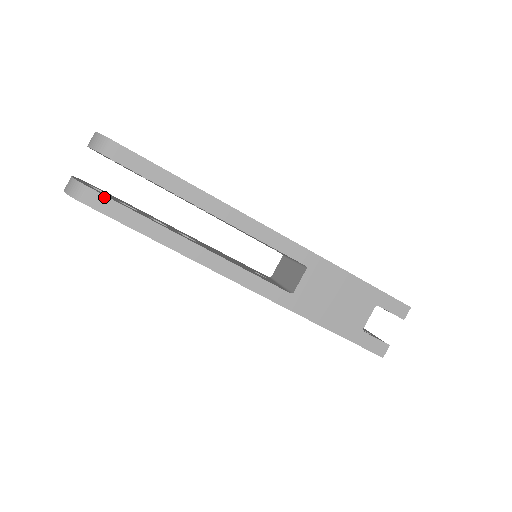
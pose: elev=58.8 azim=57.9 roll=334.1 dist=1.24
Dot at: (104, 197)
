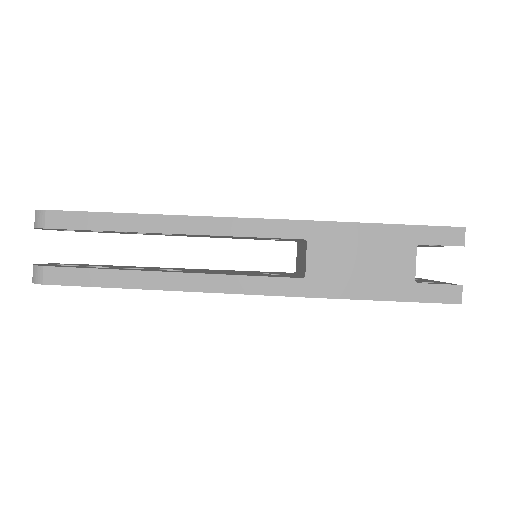
Dot at: (63, 269)
